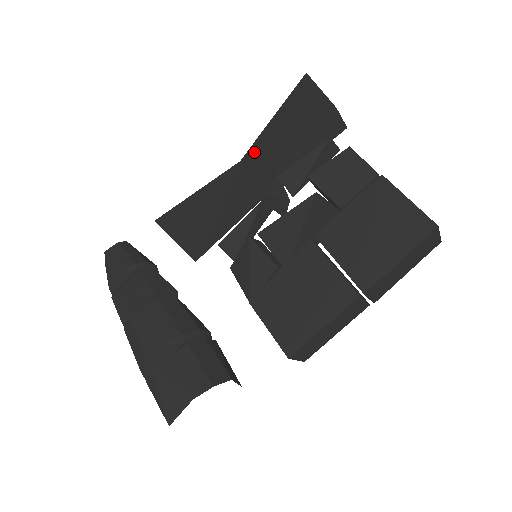
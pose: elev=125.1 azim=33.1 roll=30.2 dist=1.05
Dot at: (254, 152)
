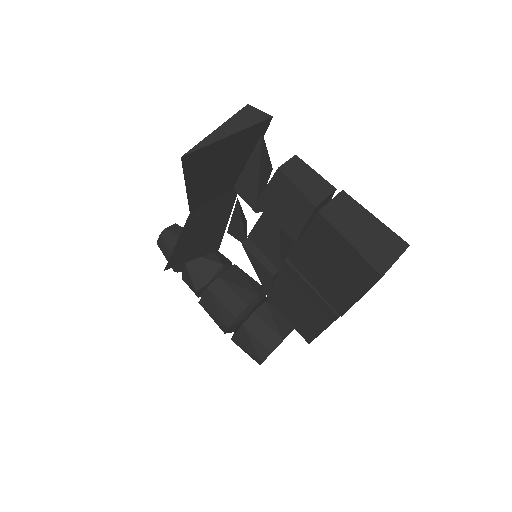
Dot at: (195, 202)
